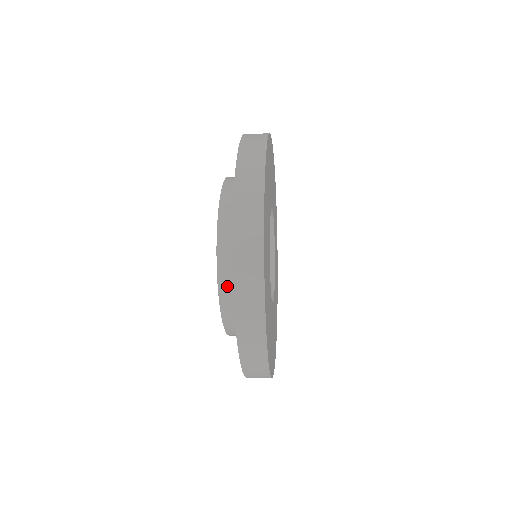
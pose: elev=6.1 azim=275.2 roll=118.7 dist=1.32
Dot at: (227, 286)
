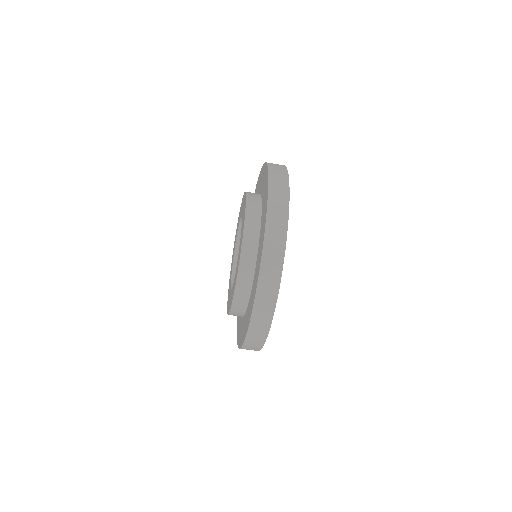
Dot at: (249, 241)
